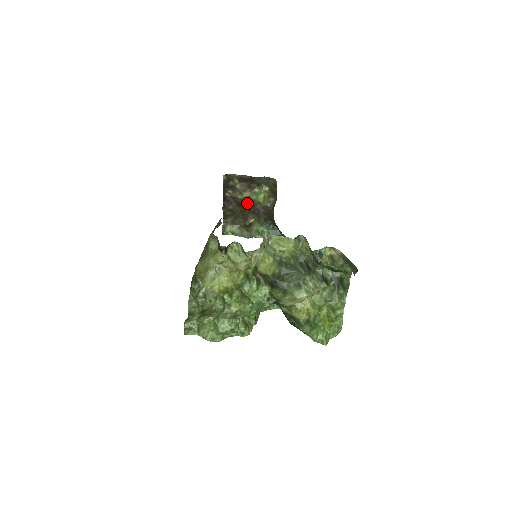
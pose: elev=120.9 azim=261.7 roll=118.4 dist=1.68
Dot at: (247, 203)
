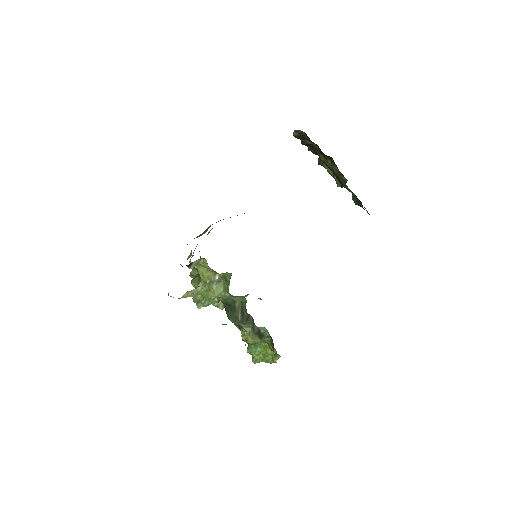
Dot at: occluded
